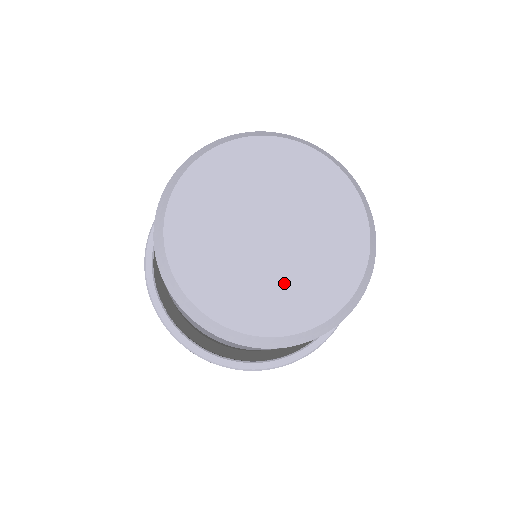
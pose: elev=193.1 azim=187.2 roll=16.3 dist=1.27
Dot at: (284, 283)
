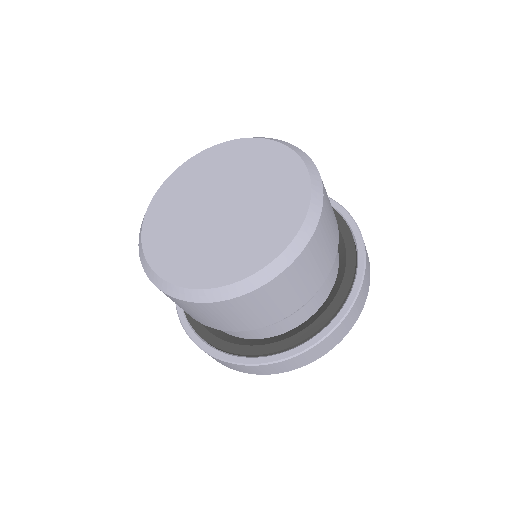
Dot at: (225, 245)
